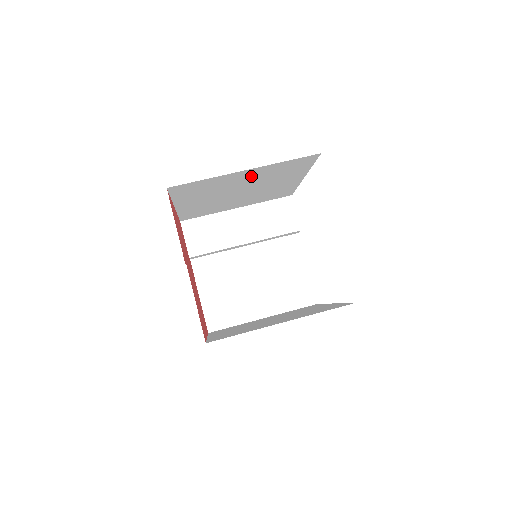
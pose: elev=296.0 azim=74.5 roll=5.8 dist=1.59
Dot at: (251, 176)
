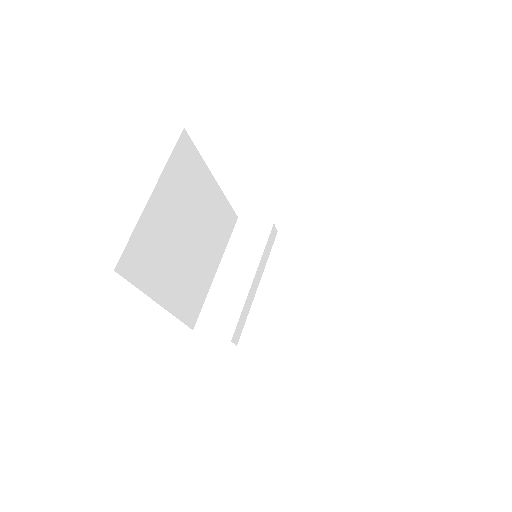
Dot at: (168, 203)
